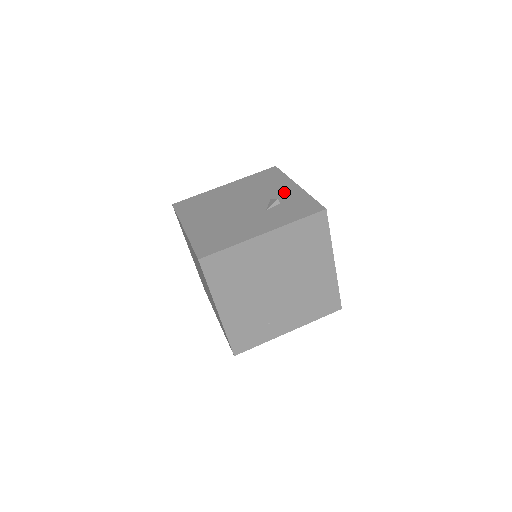
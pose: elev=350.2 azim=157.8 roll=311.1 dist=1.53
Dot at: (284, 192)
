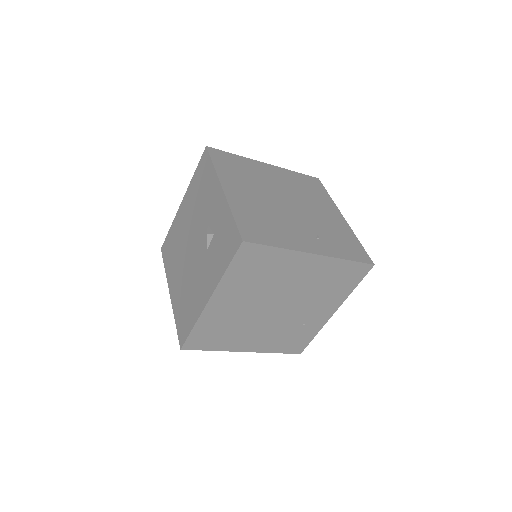
Dot at: (214, 208)
